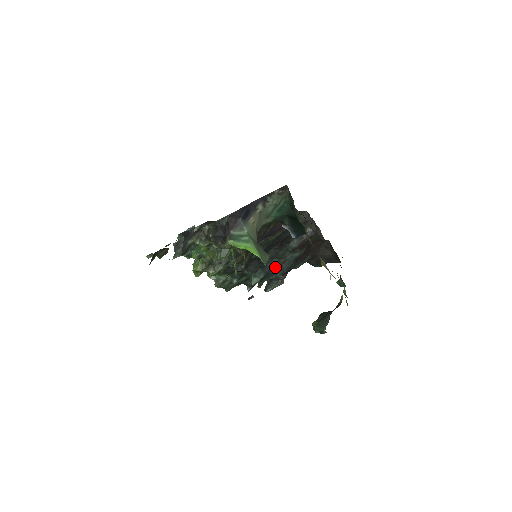
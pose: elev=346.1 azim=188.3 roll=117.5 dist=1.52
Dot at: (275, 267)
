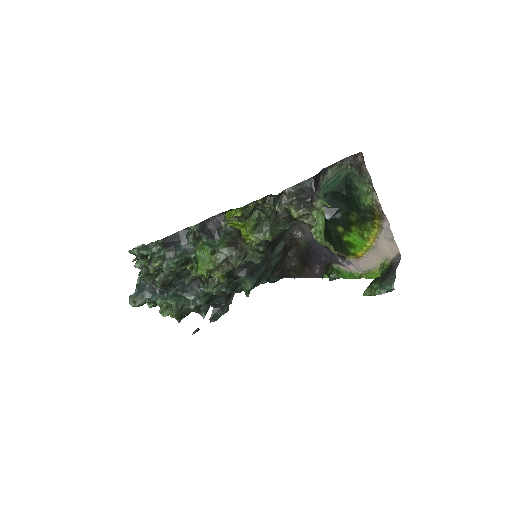
Dot at: (265, 271)
